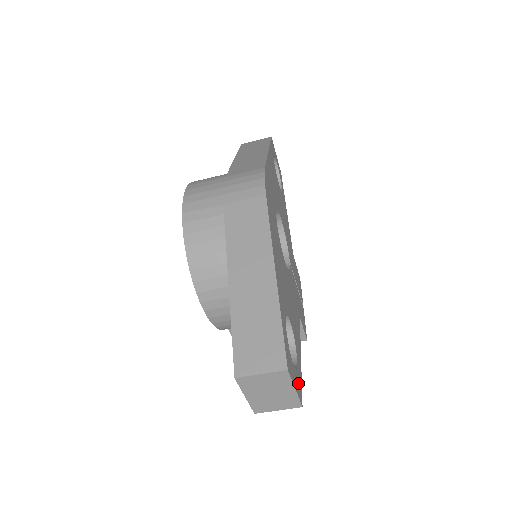
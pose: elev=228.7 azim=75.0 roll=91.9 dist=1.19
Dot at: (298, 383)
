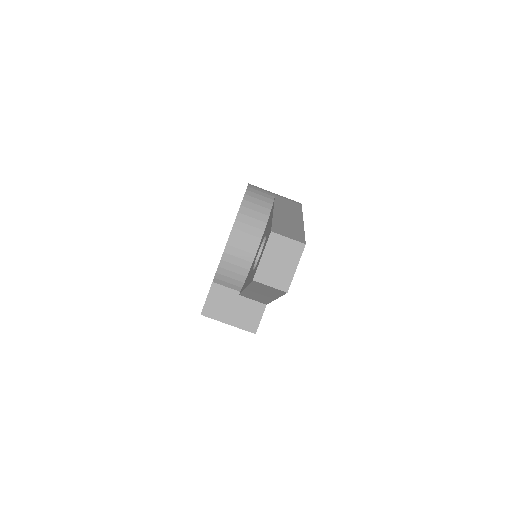
Dot at: occluded
